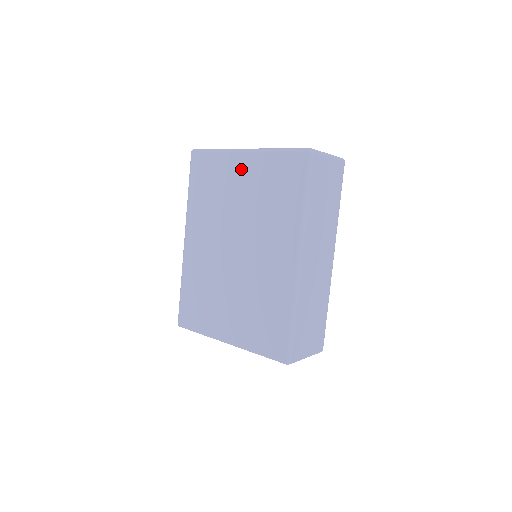
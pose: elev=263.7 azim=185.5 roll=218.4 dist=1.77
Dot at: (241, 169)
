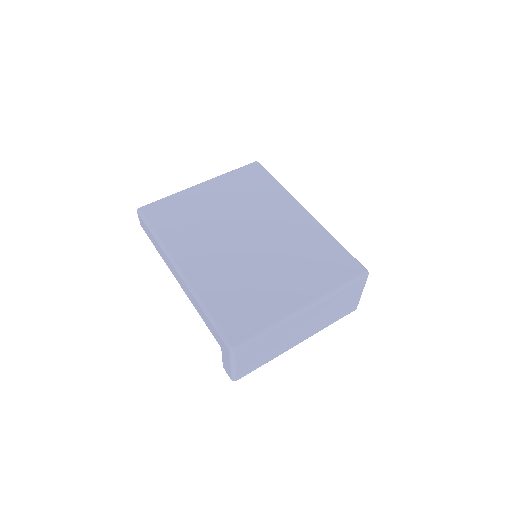
Dot at: (207, 193)
